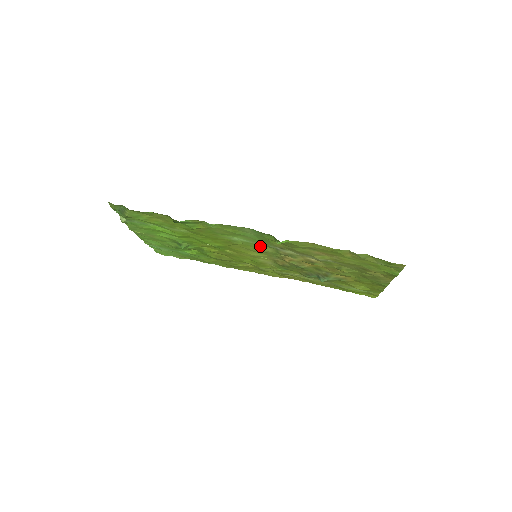
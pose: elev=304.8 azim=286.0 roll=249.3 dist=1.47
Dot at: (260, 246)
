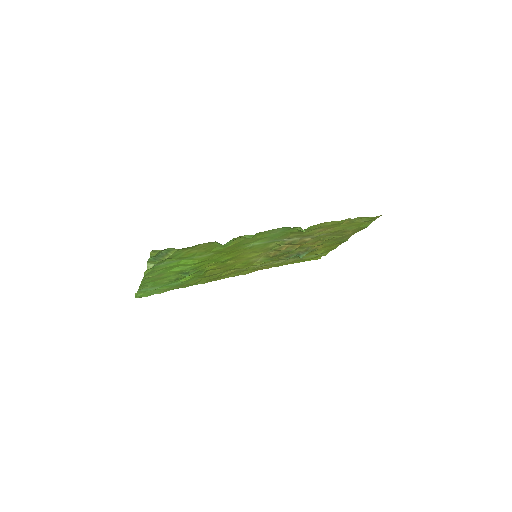
Dot at: (268, 244)
